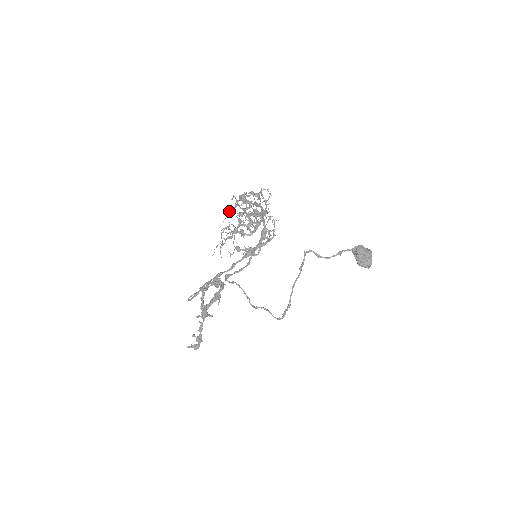
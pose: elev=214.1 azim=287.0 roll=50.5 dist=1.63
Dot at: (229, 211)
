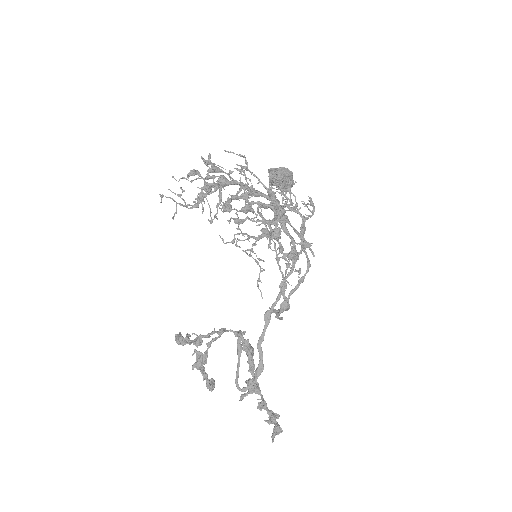
Dot at: (216, 218)
